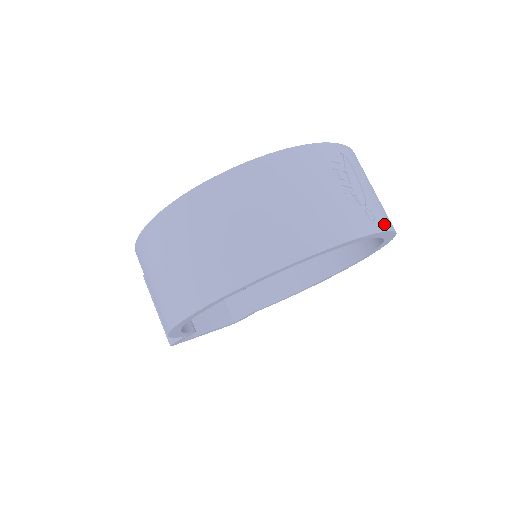
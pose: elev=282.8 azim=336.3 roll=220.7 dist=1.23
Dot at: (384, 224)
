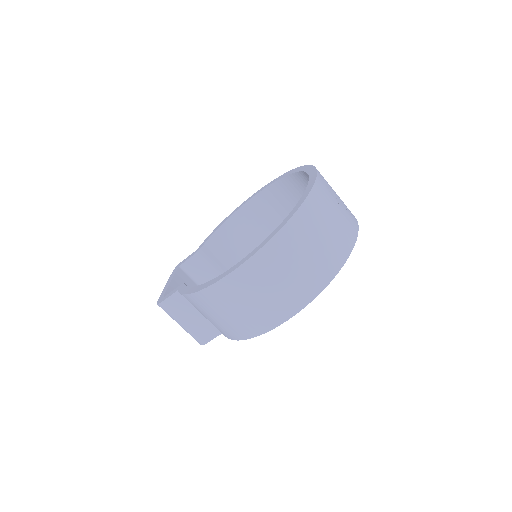
Dot at: occluded
